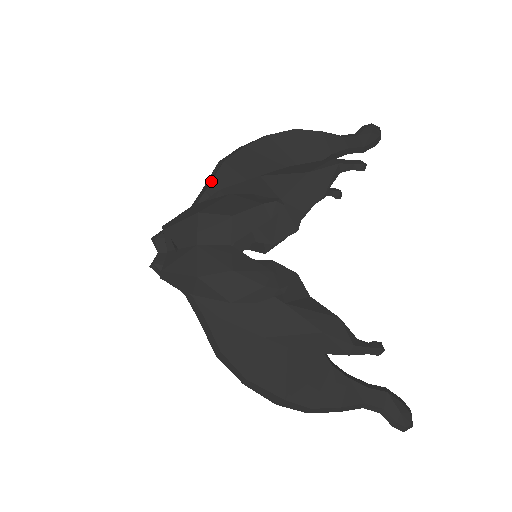
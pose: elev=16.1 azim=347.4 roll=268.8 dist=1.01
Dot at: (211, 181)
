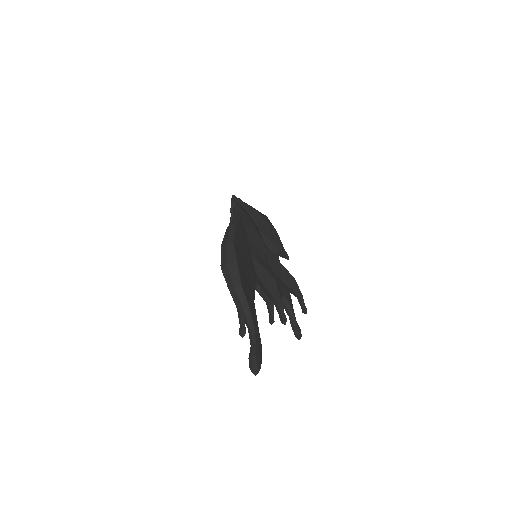
Dot at: occluded
